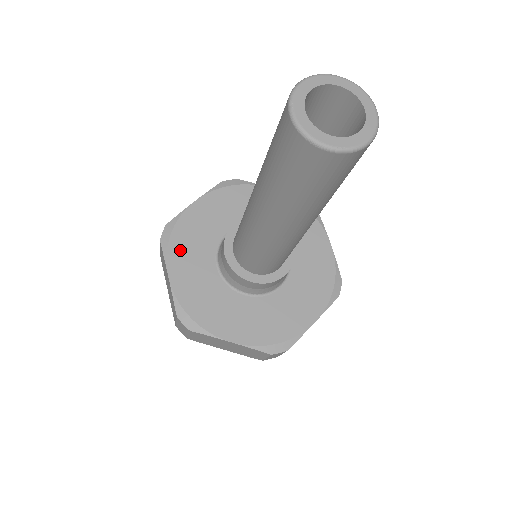
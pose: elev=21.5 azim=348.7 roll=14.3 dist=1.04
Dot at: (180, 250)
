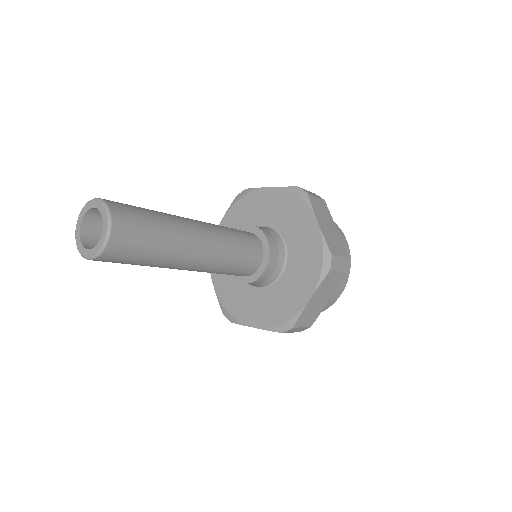
Dot at: (237, 212)
